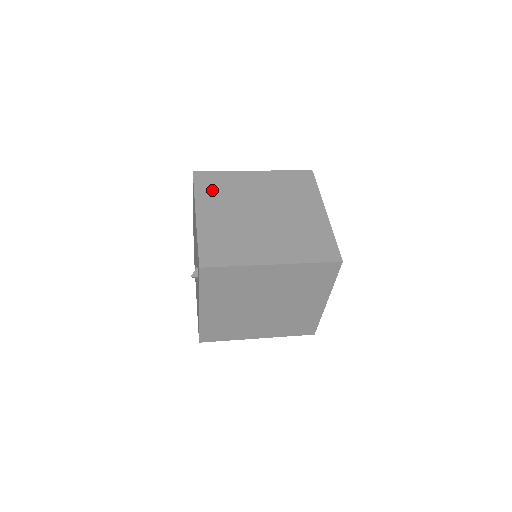
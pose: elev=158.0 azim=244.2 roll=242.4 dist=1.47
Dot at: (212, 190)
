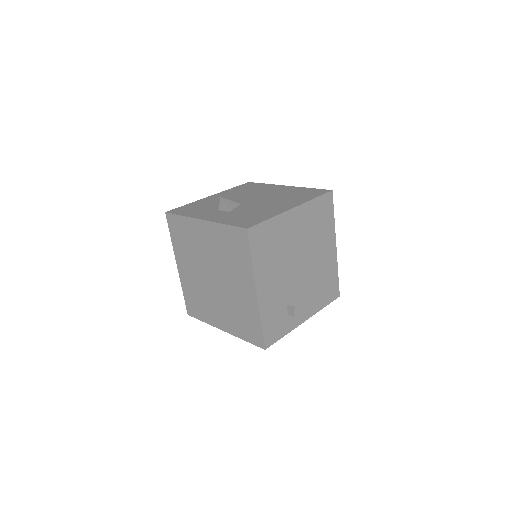
Dot at: (180, 241)
